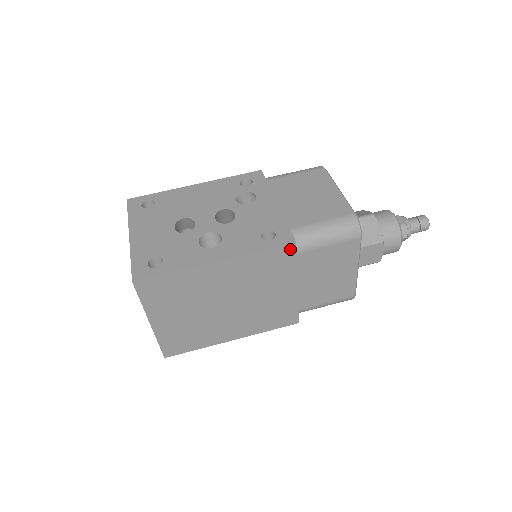
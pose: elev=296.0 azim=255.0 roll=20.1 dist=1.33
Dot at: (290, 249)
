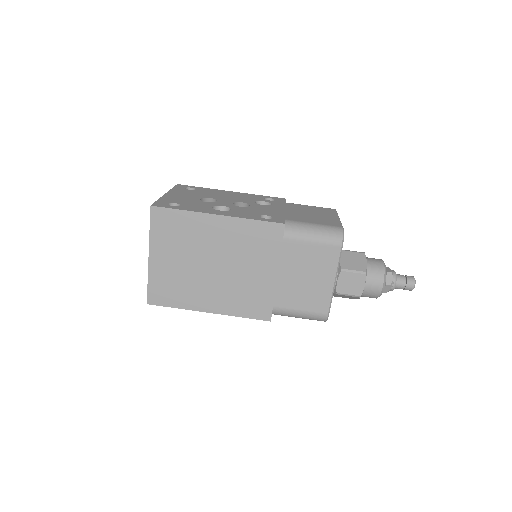
Dot at: (279, 229)
